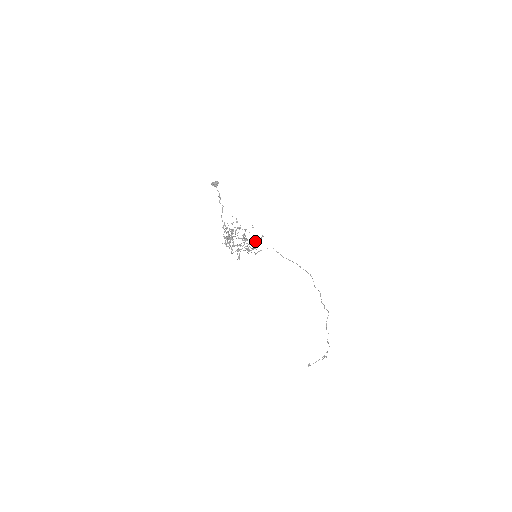
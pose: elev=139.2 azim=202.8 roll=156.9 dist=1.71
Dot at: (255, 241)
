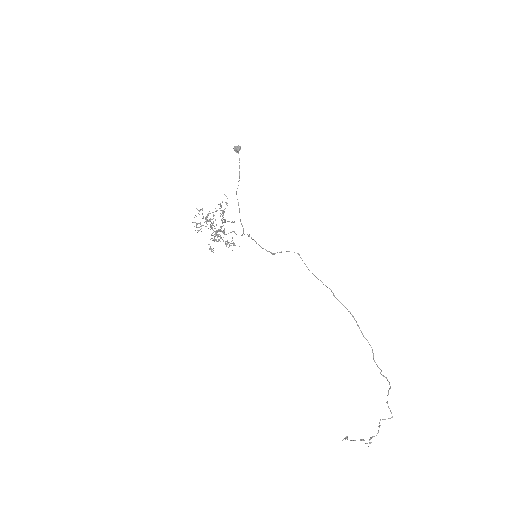
Dot at: (218, 234)
